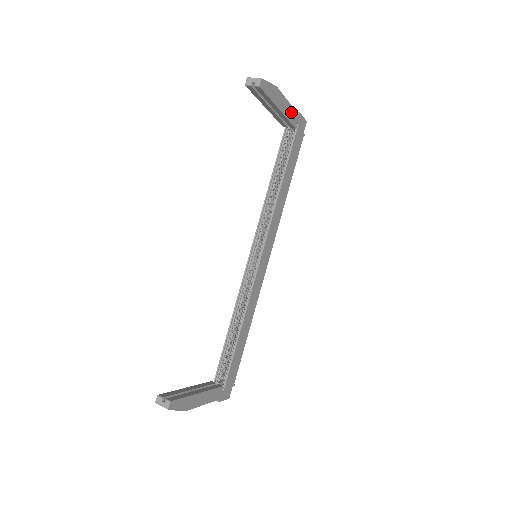
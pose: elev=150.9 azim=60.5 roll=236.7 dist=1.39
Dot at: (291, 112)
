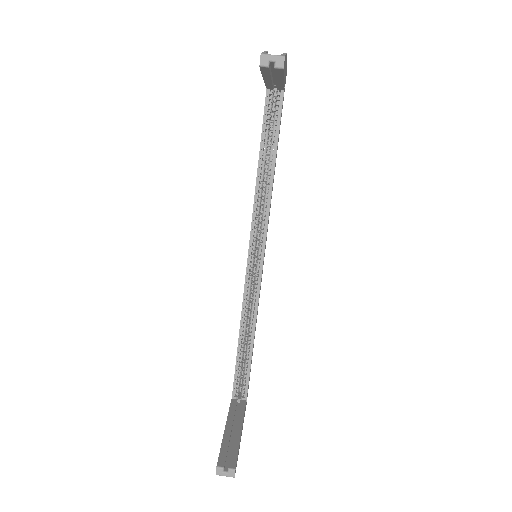
Dot at: (285, 74)
